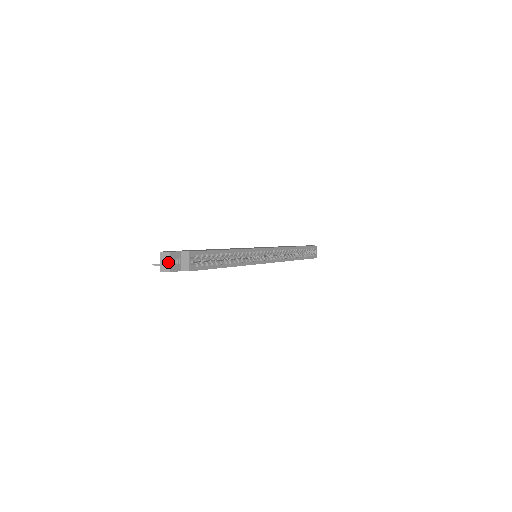
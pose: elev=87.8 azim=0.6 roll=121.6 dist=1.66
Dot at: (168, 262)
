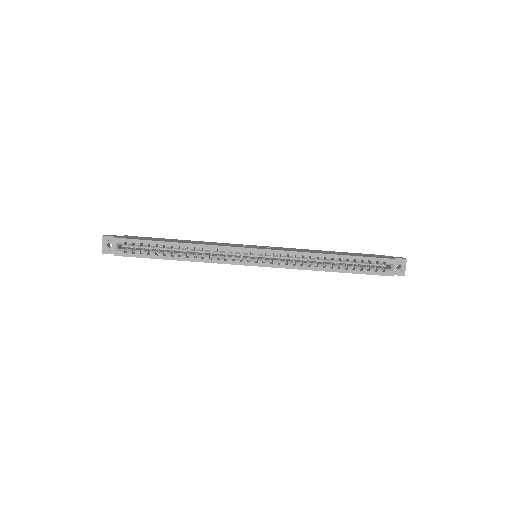
Dot at: (102, 244)
